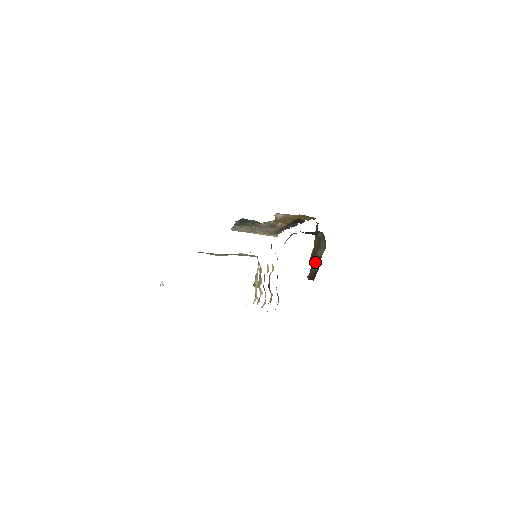
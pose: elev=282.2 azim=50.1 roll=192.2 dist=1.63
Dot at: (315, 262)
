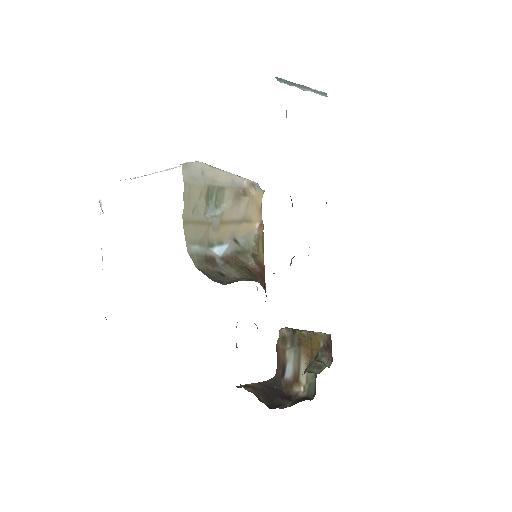
Dot at: (293, 359)
